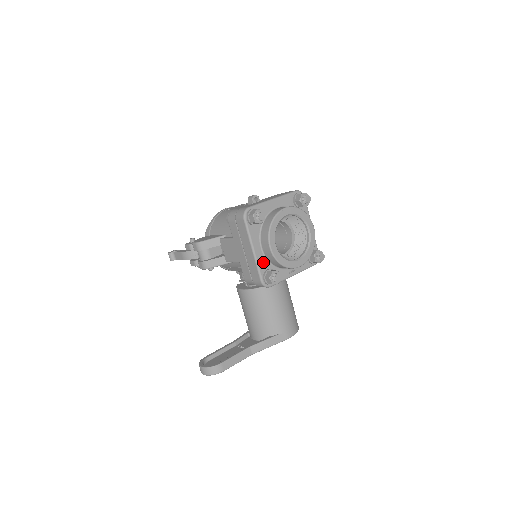
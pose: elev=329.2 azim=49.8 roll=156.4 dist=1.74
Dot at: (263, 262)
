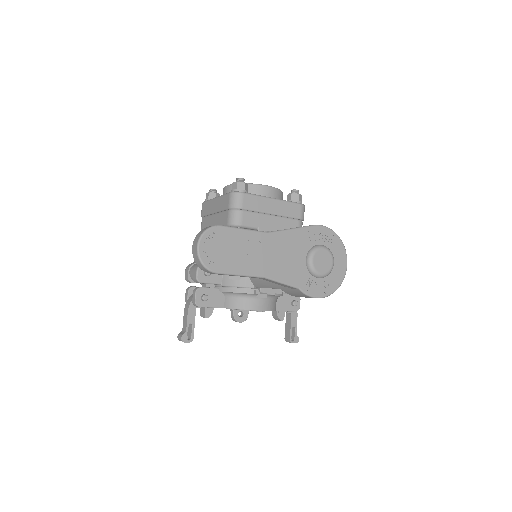
Dot at: occluded
